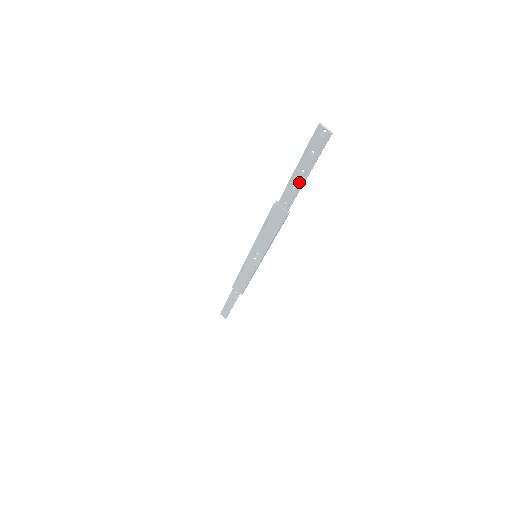
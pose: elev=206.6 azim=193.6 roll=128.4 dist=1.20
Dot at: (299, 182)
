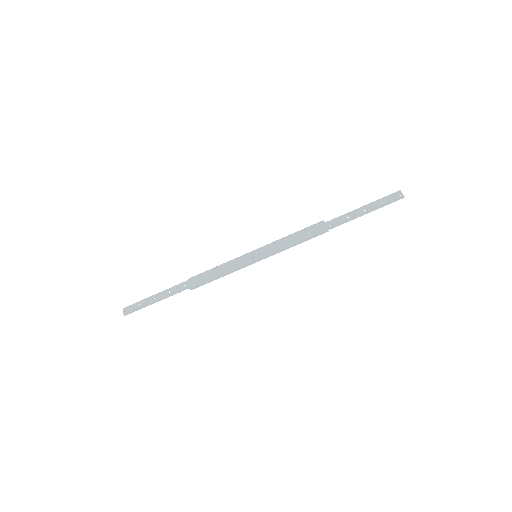
Dot at: (356, 215)
